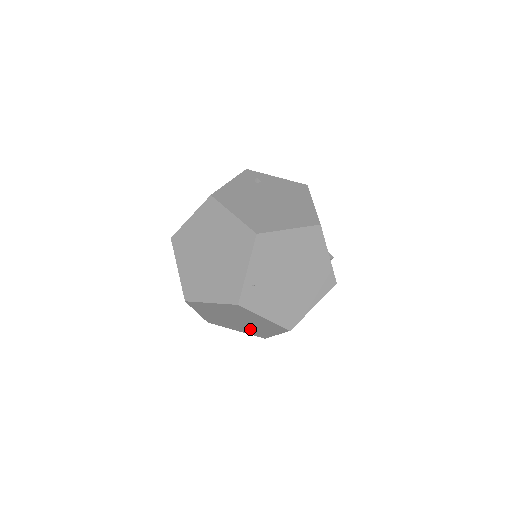
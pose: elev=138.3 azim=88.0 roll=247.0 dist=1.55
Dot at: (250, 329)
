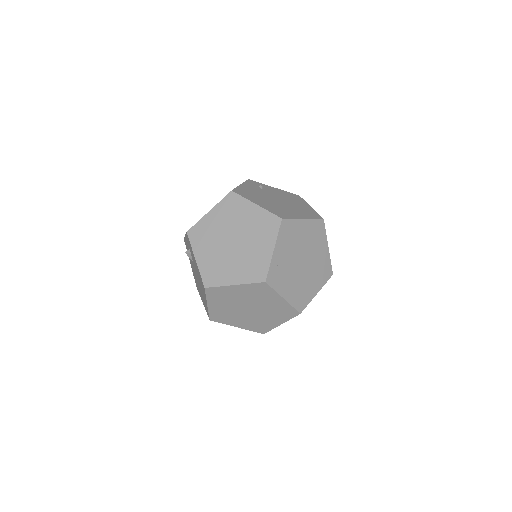
Dot at: (255, 321)
